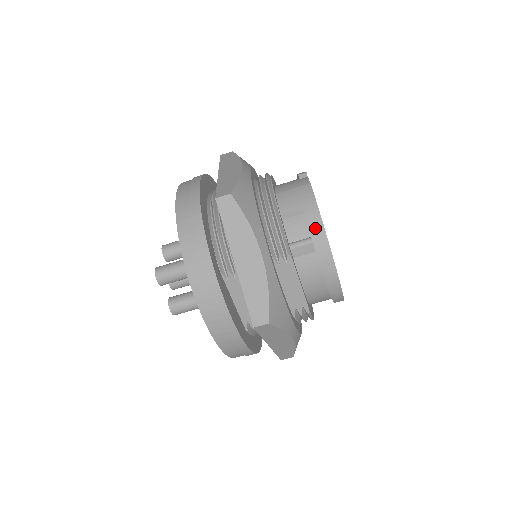
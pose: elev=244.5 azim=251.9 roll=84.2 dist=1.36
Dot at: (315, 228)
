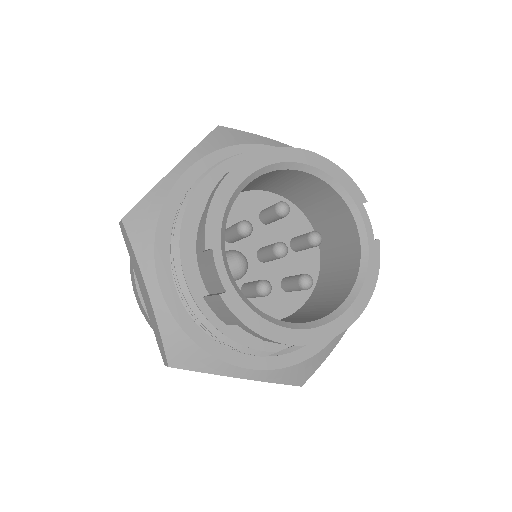
Dot at: occluded
